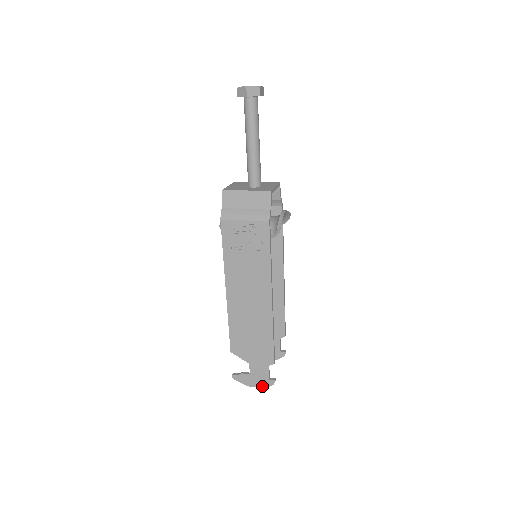
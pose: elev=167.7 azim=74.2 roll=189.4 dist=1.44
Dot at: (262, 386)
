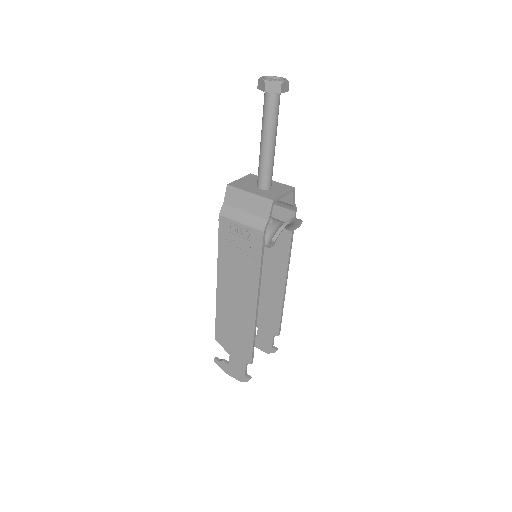
Dot at: (238, 379)
